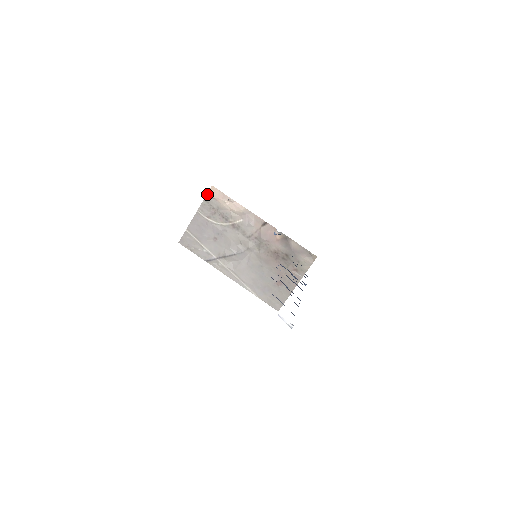
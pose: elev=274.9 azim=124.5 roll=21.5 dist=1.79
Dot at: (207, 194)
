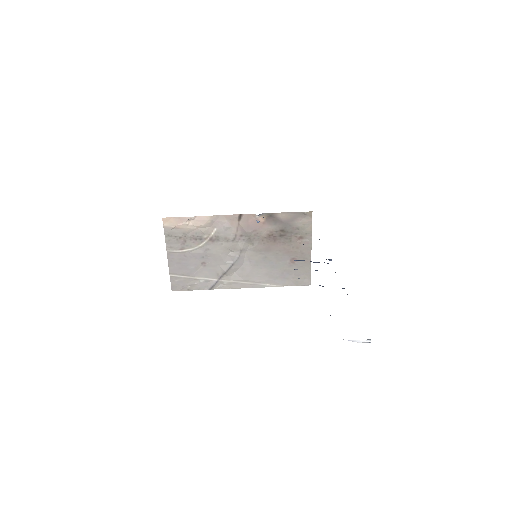
Dot at: (164, 229)
